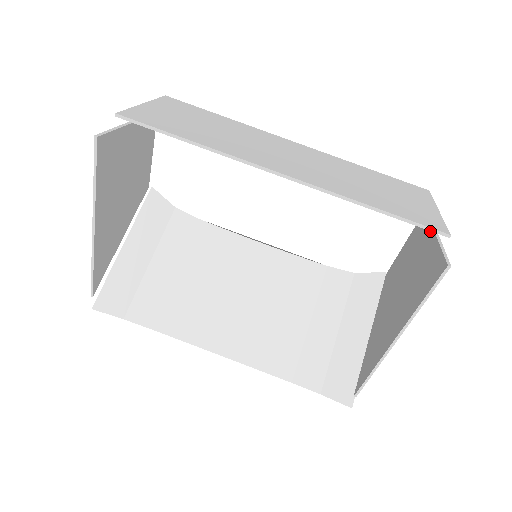
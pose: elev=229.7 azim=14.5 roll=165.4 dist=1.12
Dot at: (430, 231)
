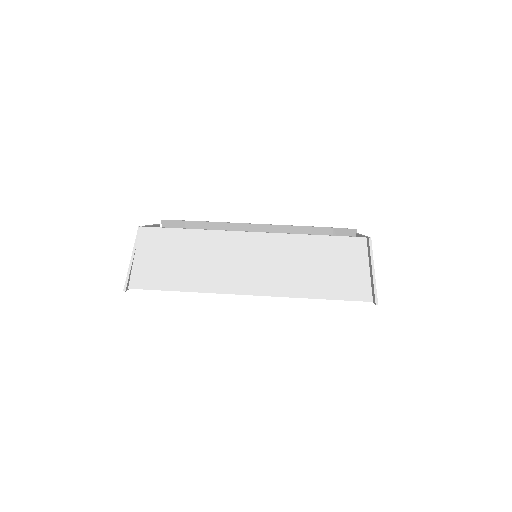
Dot at: (370, 262)
